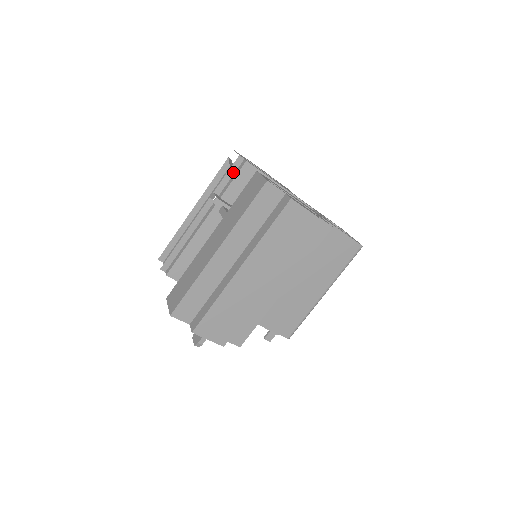
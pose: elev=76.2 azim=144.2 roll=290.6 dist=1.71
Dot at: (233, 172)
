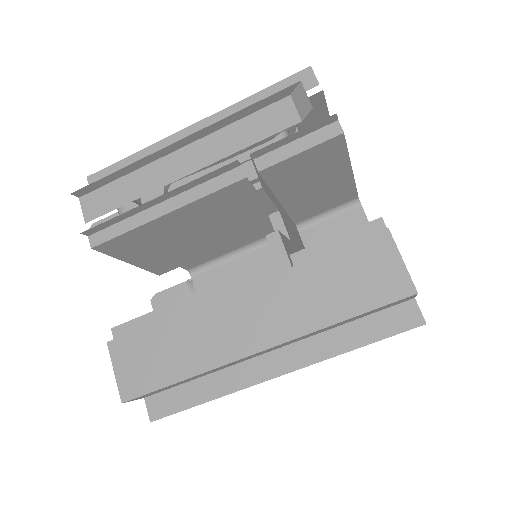
Dot at: (304, 133)
